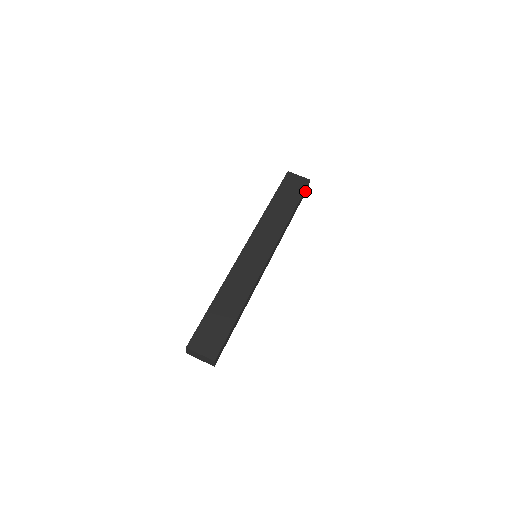
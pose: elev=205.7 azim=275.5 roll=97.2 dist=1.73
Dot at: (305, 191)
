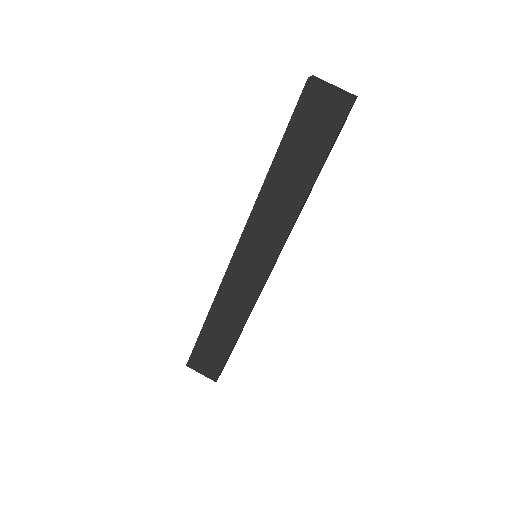
Dot at: occluded
